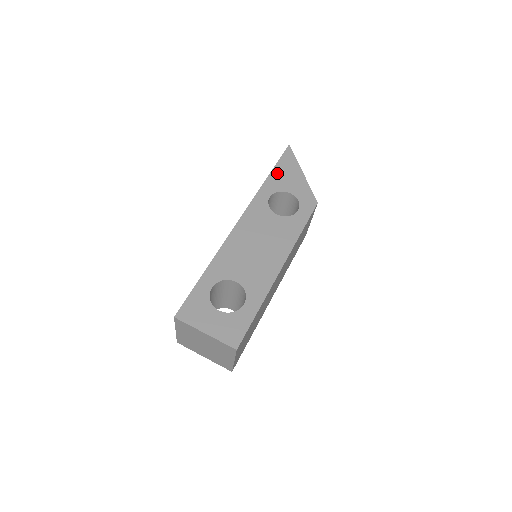
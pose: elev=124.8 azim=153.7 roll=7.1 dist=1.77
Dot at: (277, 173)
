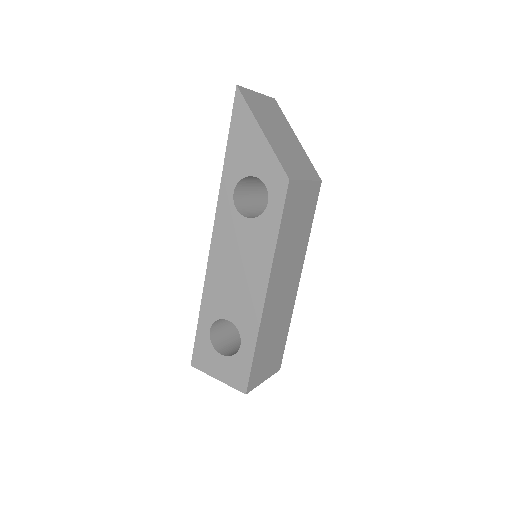
Dot at: (233, 148)
